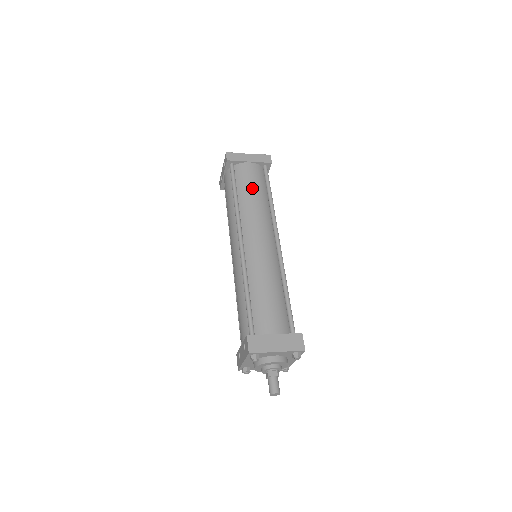
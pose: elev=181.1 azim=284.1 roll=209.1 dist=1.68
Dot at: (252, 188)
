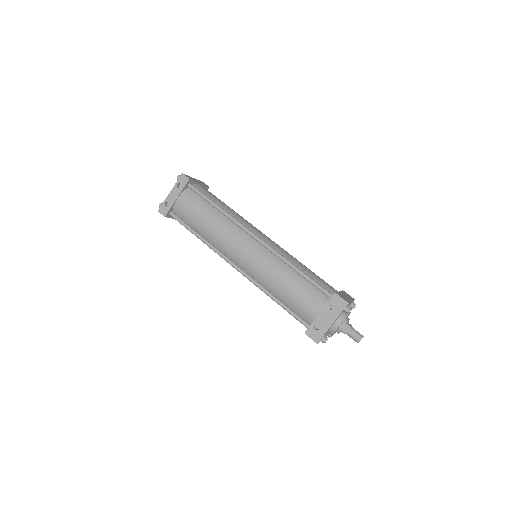
Dot at: (222, 202)
